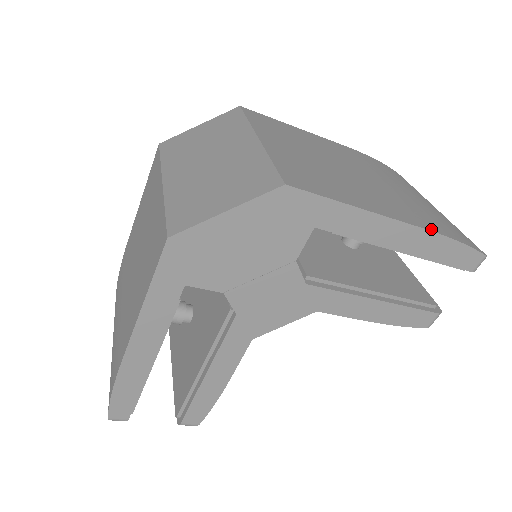
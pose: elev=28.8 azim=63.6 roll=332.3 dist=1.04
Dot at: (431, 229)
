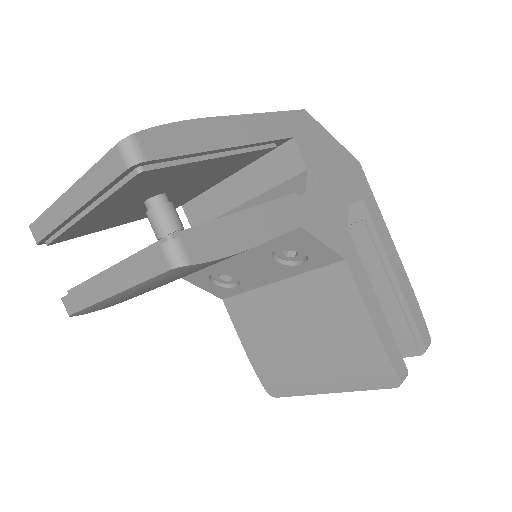
Dot at: (406, 281)
